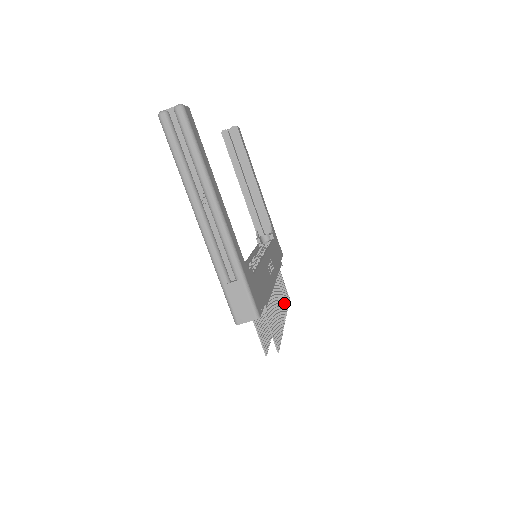
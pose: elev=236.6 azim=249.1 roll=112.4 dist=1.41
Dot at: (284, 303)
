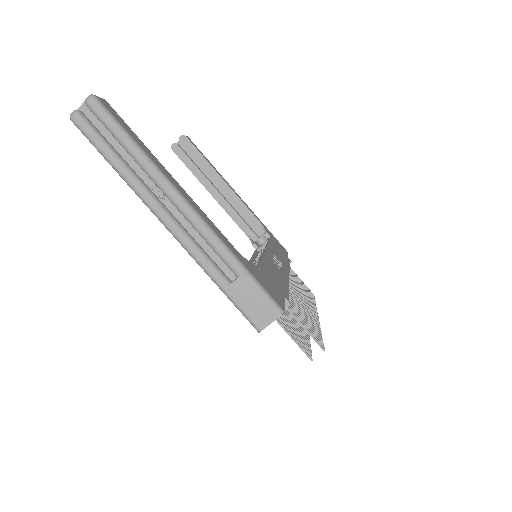
Dot at: (309, 299)
